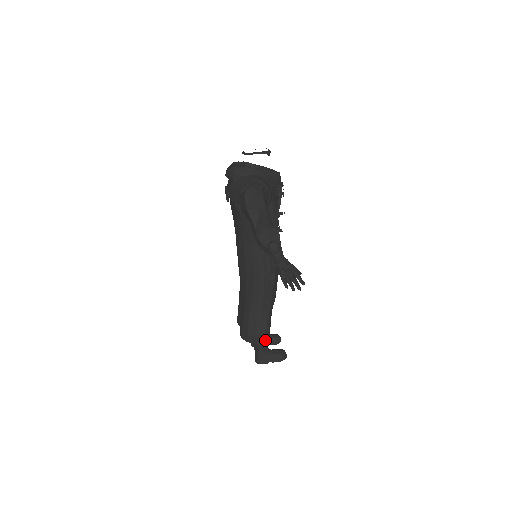
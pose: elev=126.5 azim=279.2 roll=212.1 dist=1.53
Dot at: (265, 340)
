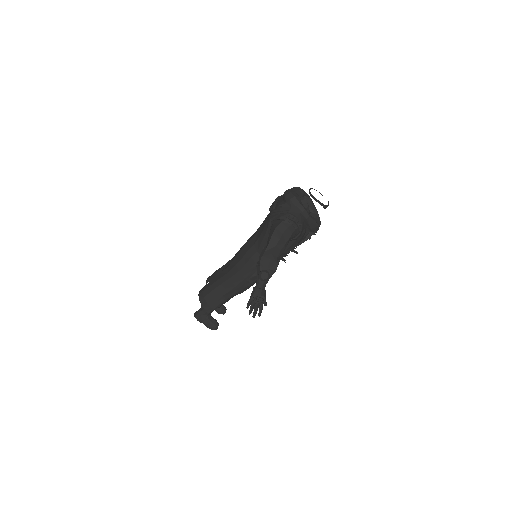
Dot at: occluded
